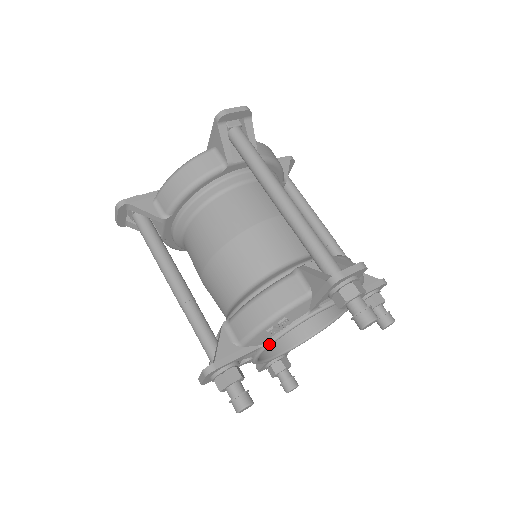
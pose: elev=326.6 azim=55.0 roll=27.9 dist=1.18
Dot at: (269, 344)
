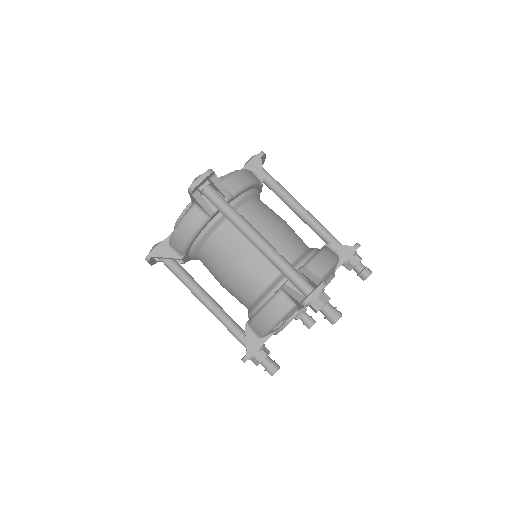
Dot at: occluded
